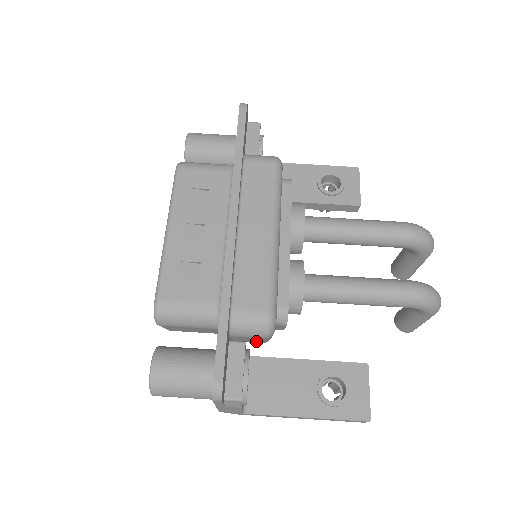
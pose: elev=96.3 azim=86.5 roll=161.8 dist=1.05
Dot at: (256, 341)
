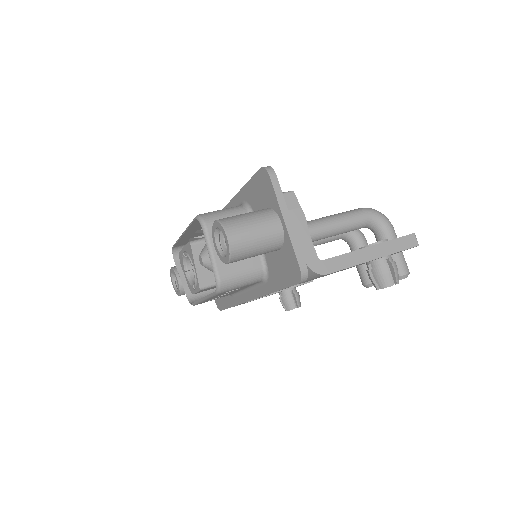
Dot at: occluded
